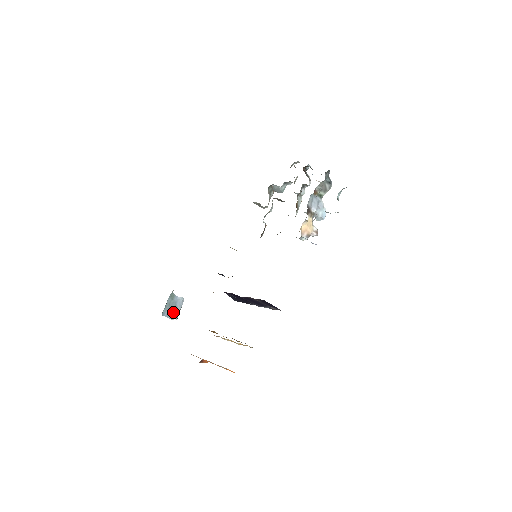
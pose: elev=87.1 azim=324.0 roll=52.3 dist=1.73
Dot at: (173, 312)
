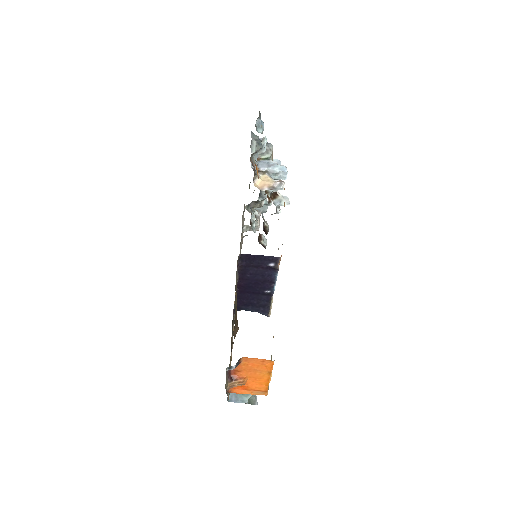
Dot at: (243, 394)
